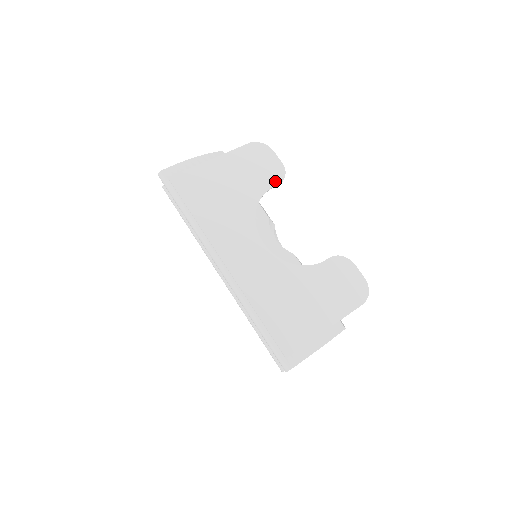
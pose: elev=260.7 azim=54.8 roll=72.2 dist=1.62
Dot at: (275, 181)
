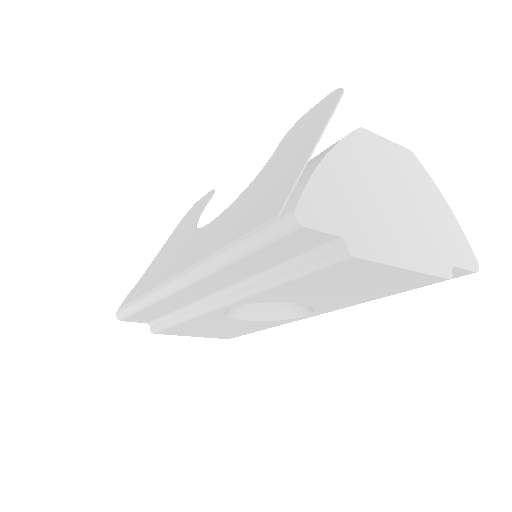
Dot at: (207, 201)
